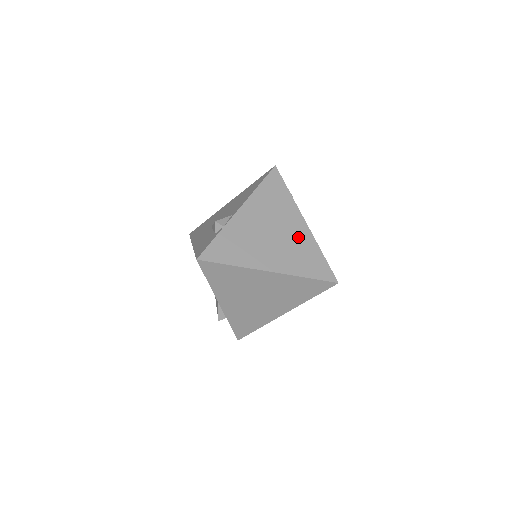
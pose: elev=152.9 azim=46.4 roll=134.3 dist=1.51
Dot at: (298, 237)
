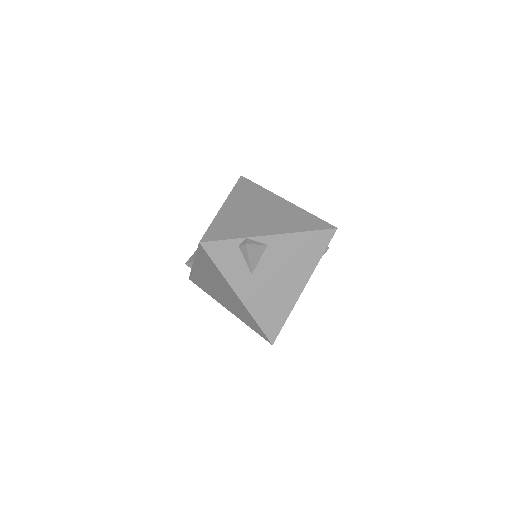
Dot at: (236, 303)
